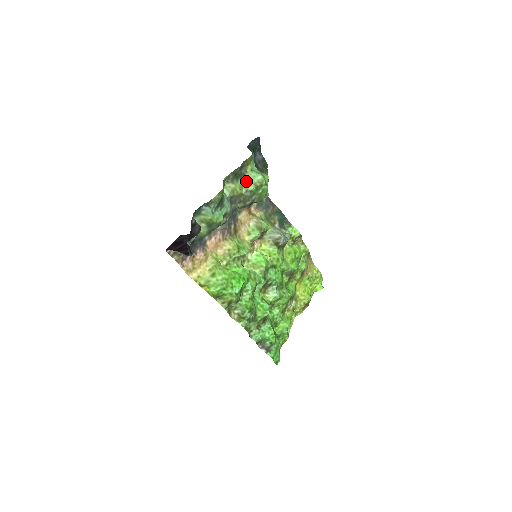
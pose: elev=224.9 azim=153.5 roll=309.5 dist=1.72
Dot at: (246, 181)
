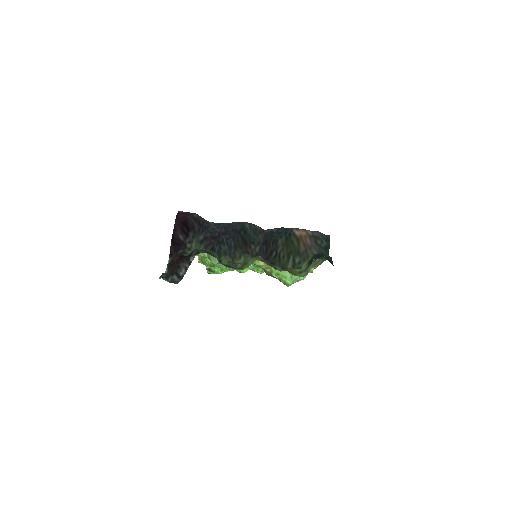
Dot at: occluded
